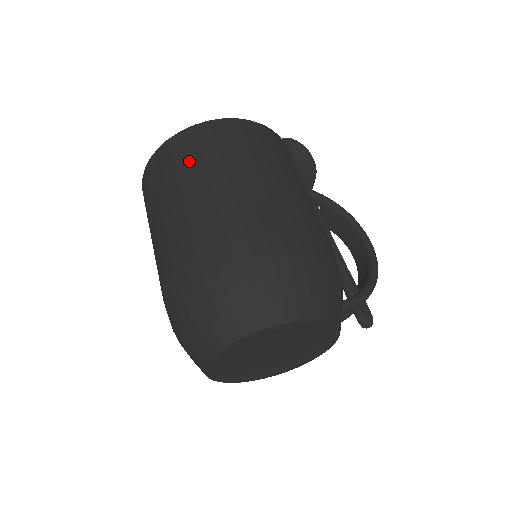
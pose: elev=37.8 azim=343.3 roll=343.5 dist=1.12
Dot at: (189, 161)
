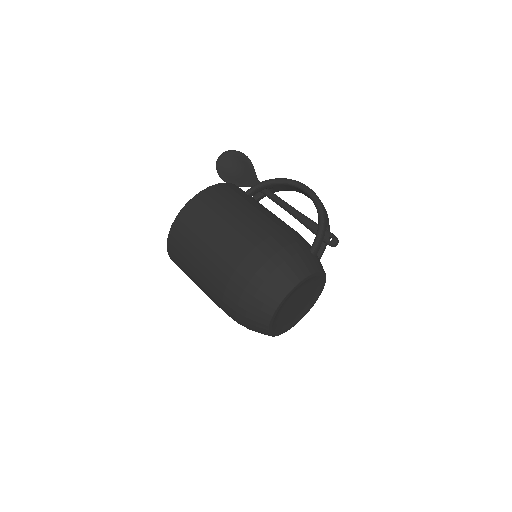
Dot at: (183, 255)
